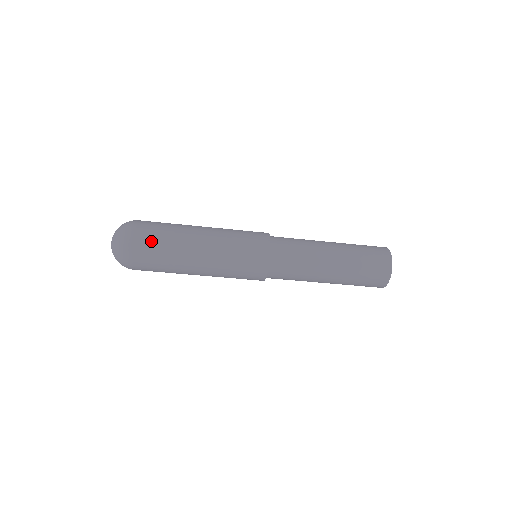
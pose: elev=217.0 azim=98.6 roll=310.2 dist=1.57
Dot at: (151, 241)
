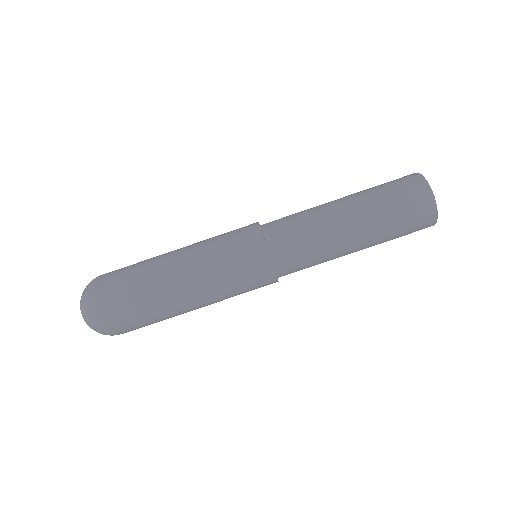
Dot at: occluded
